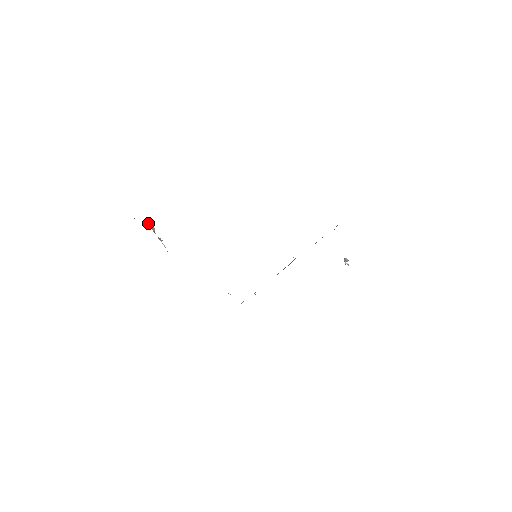
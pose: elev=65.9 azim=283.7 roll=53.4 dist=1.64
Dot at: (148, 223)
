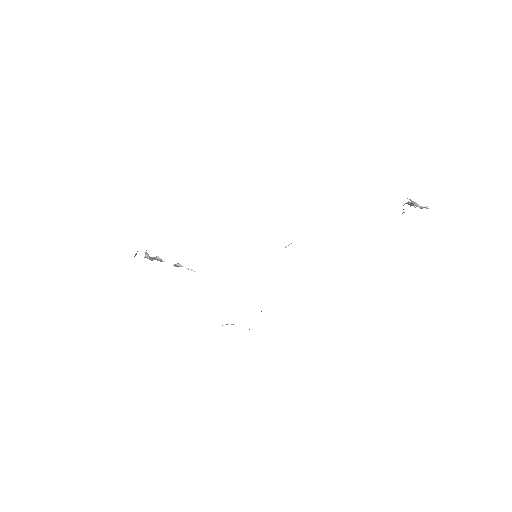
Dot at: (145, 256)
